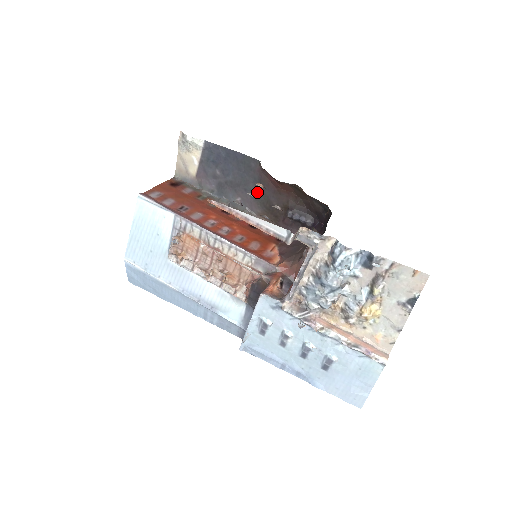
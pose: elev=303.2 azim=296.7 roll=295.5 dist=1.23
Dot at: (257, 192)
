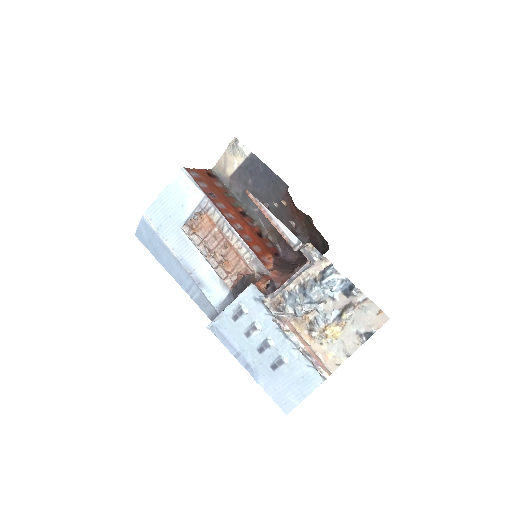
Dot at: (274, 210)
